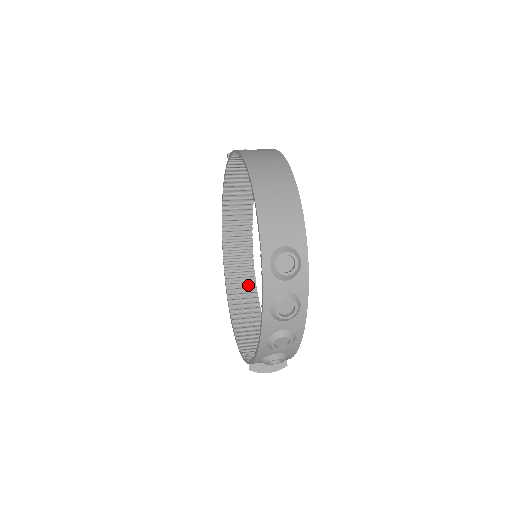
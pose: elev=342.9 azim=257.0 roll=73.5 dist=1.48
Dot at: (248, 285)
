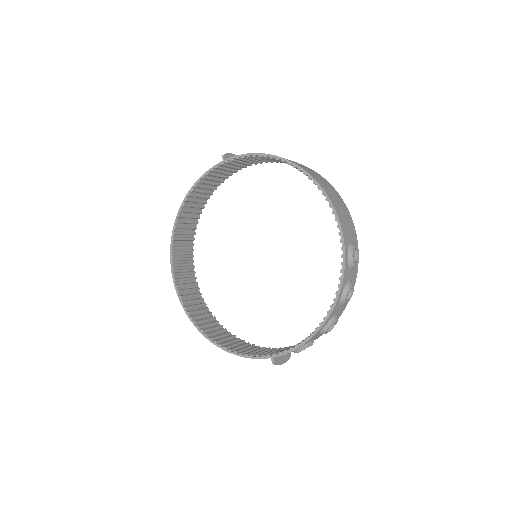
Dot at: (194, 291)
